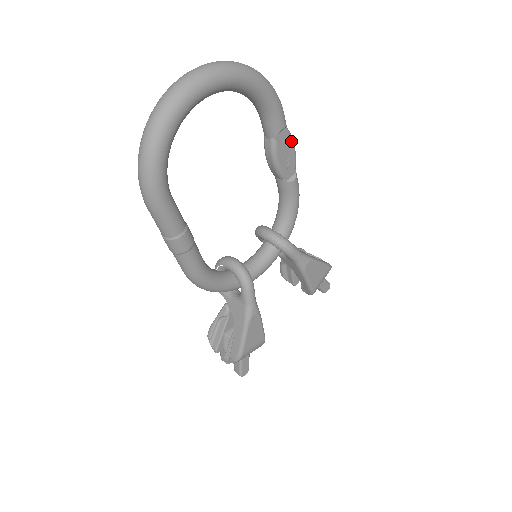
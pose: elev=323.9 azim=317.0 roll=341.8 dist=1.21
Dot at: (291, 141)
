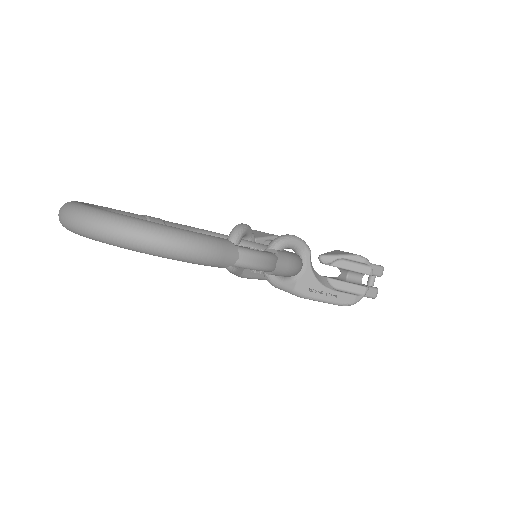
Dot at: (247, 268)
